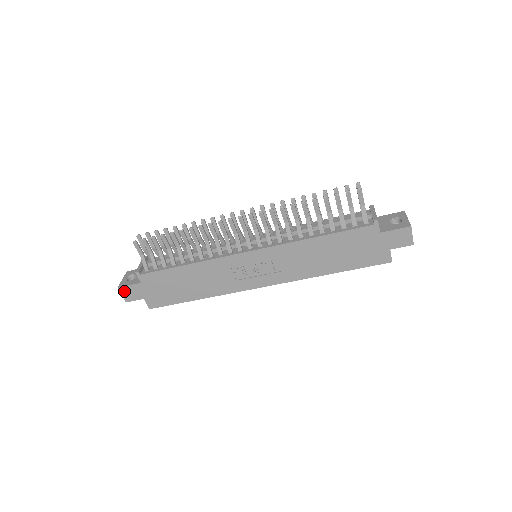
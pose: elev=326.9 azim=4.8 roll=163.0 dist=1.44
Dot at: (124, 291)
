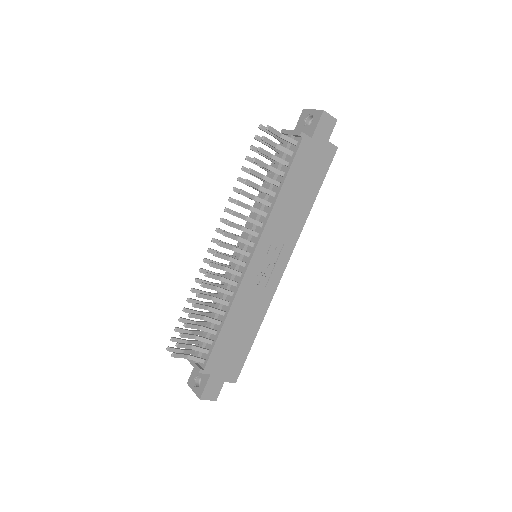
Dot at: (206, 396)
